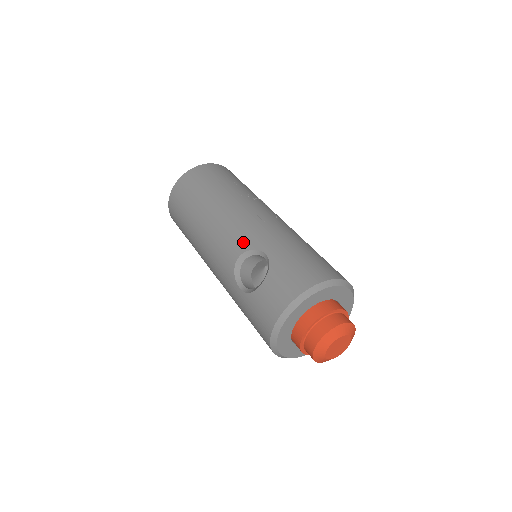
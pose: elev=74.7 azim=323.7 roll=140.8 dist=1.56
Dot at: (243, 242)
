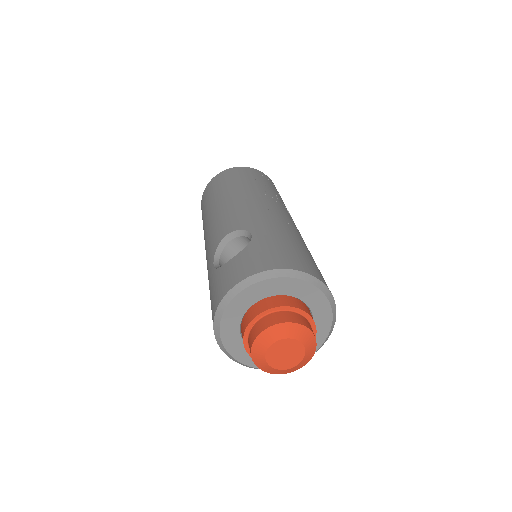
Dot at: (238, 223)
